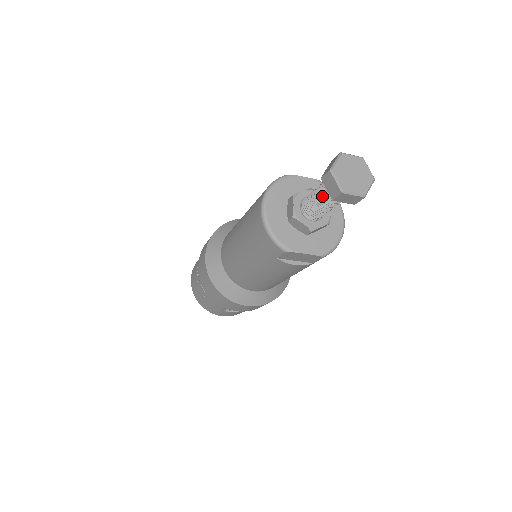
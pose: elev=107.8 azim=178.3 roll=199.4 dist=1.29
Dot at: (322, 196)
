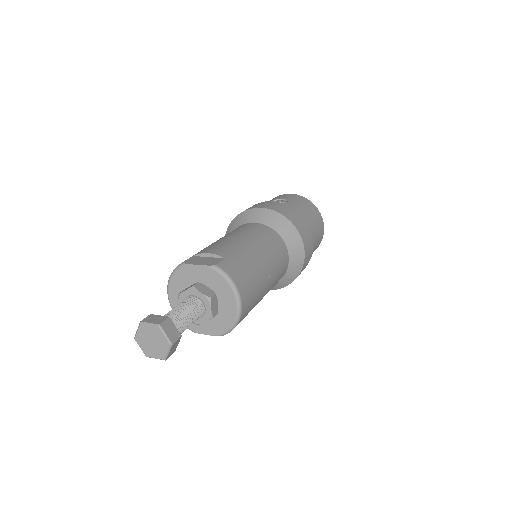
Dot at: occluded
